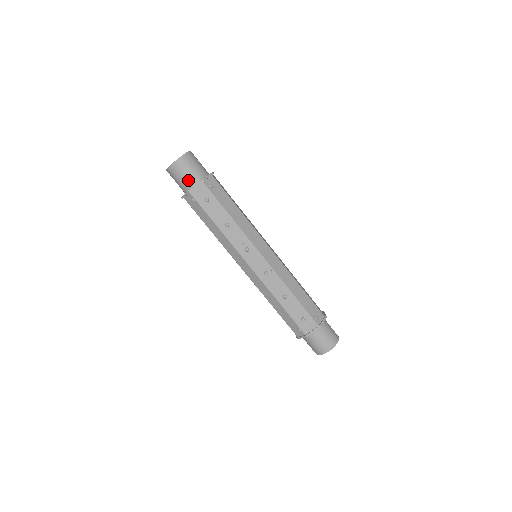
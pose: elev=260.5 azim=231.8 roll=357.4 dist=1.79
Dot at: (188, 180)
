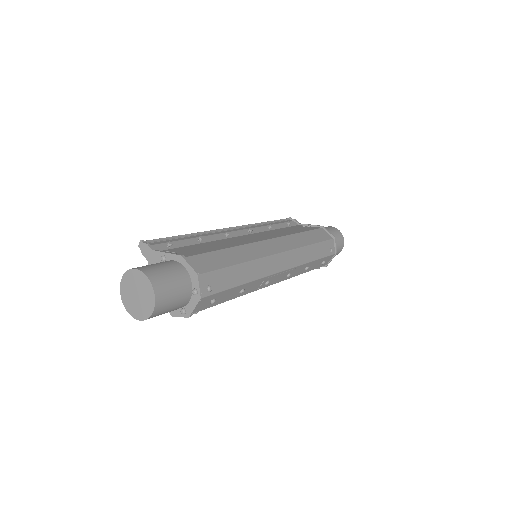
Dot at: (177, 308)
